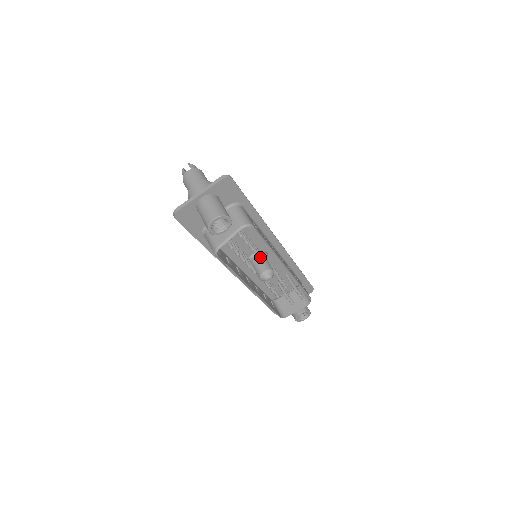
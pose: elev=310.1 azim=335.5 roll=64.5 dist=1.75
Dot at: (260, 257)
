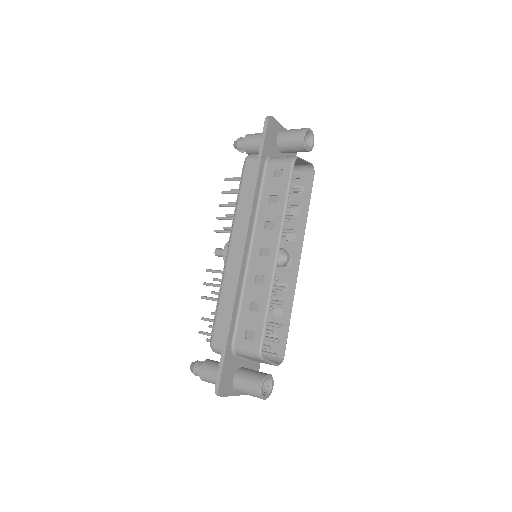
Dot at: (287, 229)
